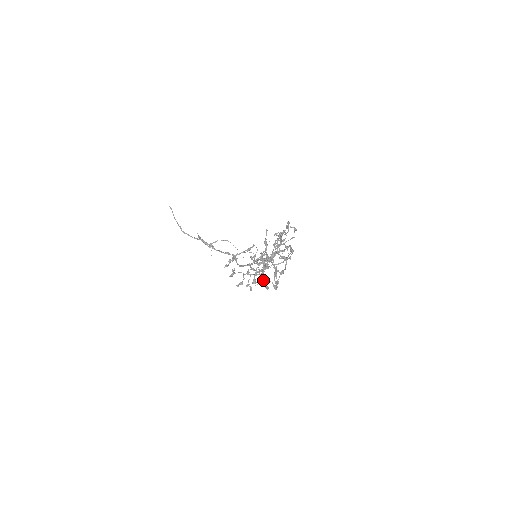
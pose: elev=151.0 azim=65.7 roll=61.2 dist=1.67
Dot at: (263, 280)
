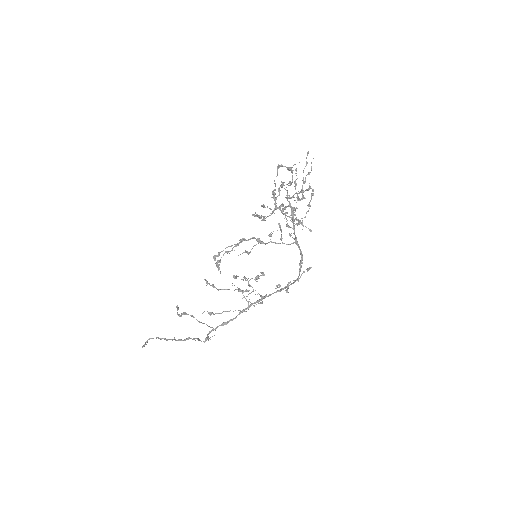
Dot at: occluded
